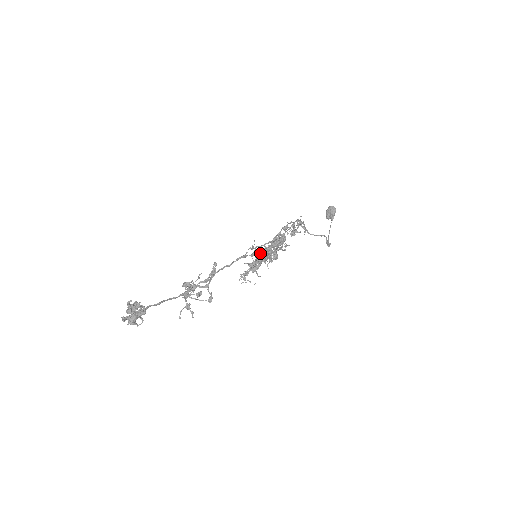
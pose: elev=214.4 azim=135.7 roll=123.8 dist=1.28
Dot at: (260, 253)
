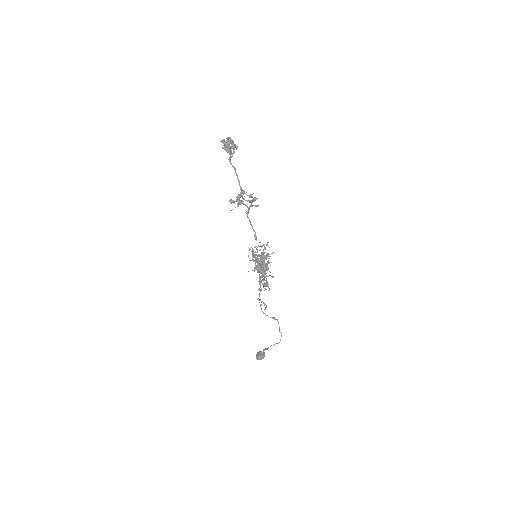
Dot at: occluded
